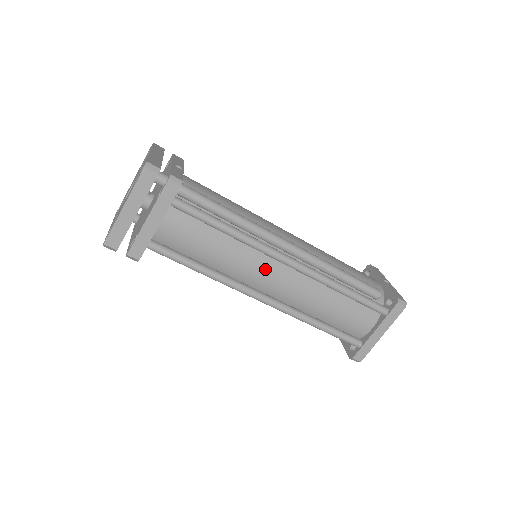
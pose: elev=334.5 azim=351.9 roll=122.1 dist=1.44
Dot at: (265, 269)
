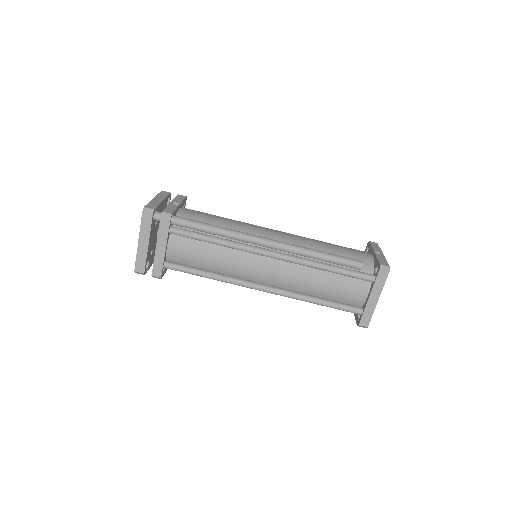
Dot at: (256, 264)
